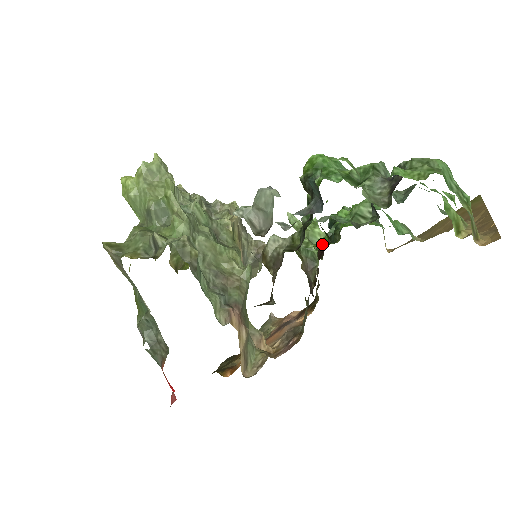
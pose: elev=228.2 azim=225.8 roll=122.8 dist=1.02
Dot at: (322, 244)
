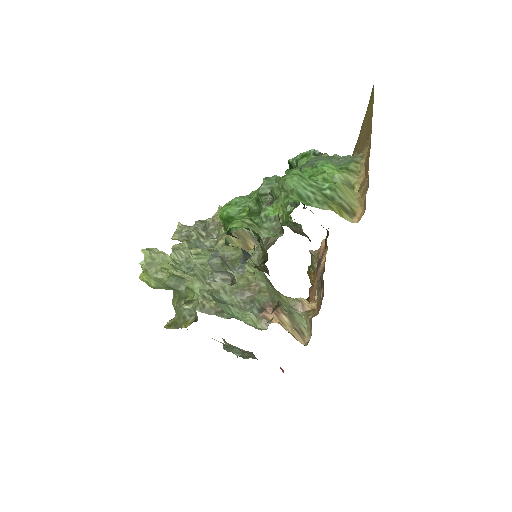
Dot at: occluded
